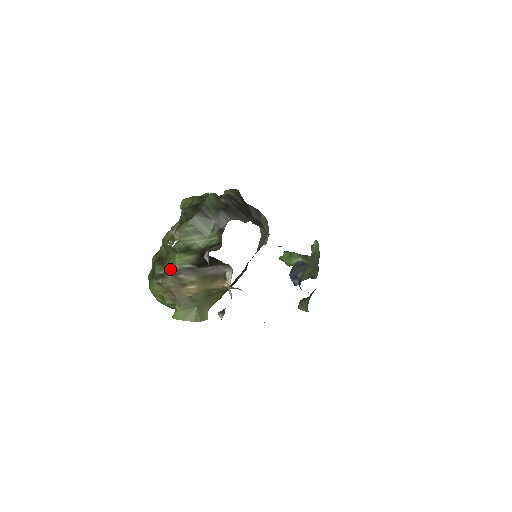
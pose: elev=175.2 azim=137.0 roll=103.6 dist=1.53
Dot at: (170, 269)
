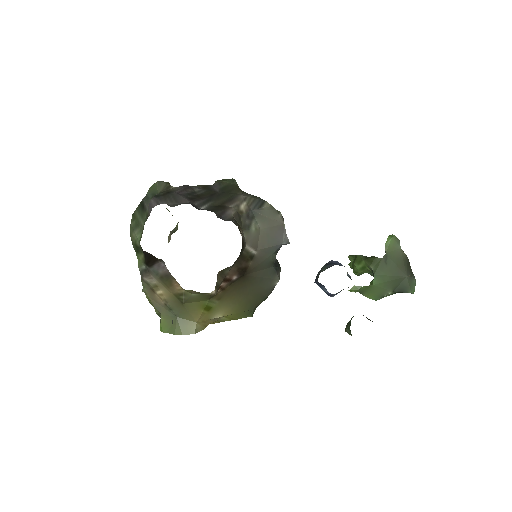
Dot at: occluded
